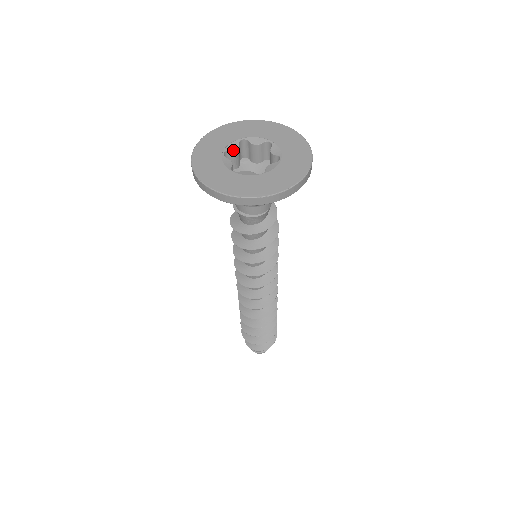
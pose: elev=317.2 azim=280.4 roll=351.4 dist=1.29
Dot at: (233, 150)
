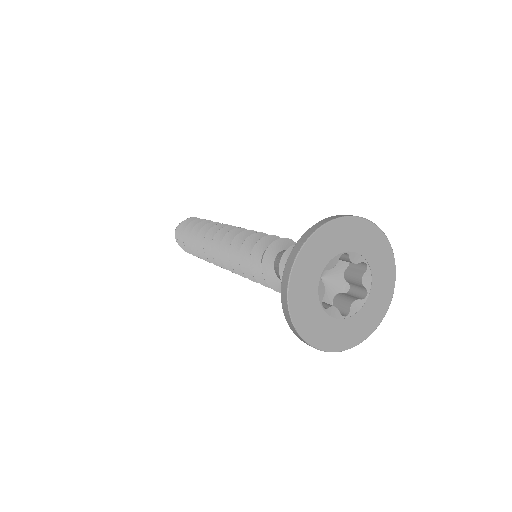
Dot at: occluded
